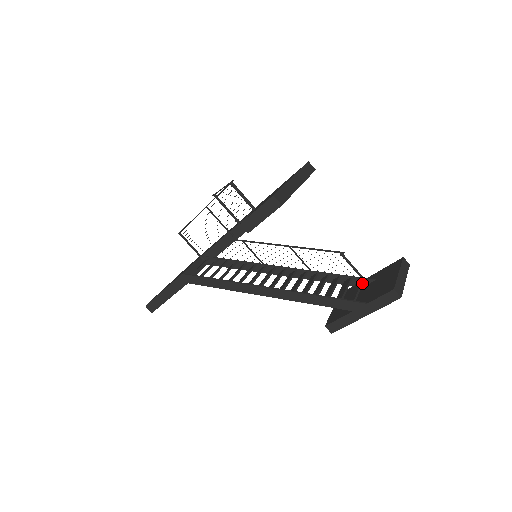
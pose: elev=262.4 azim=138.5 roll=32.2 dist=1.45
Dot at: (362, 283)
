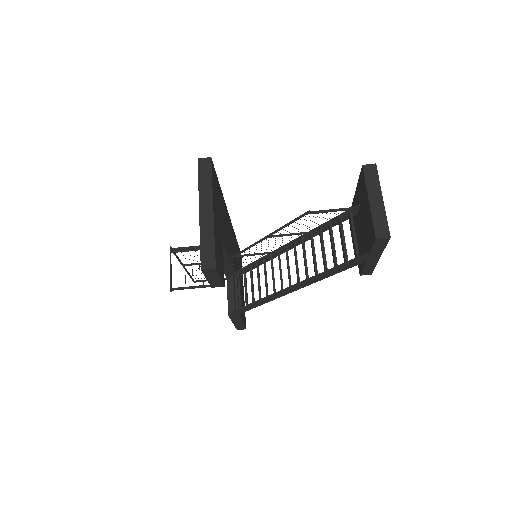
Dot at: (352, 219)
